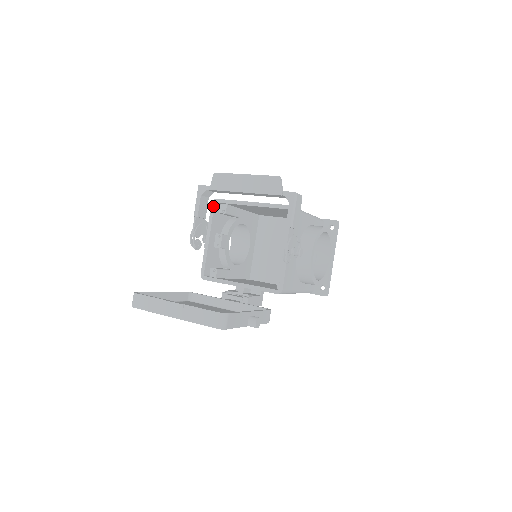
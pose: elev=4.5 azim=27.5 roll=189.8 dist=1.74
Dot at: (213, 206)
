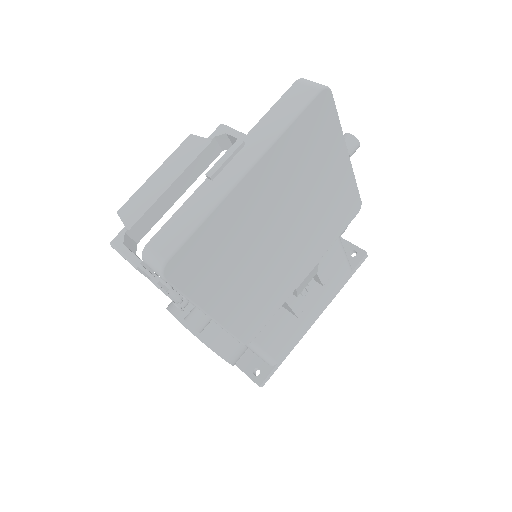
Dot at: occluded
